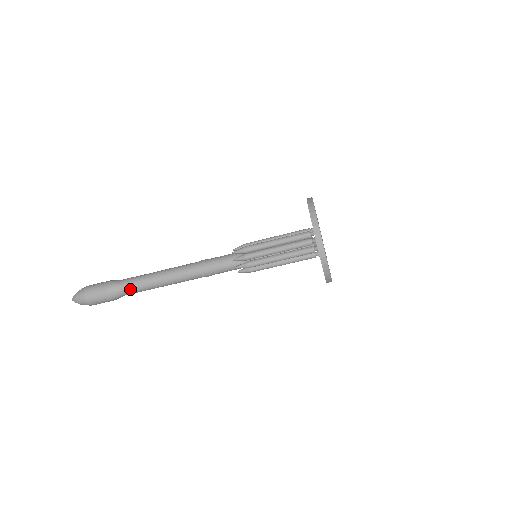
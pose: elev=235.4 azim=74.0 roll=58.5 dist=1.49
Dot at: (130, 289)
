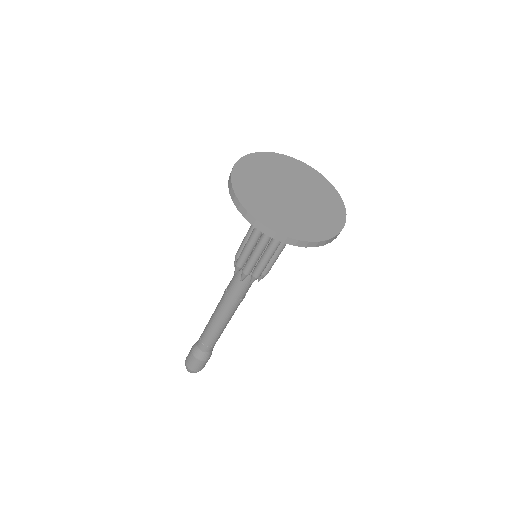
Dot at: (208, 347)
